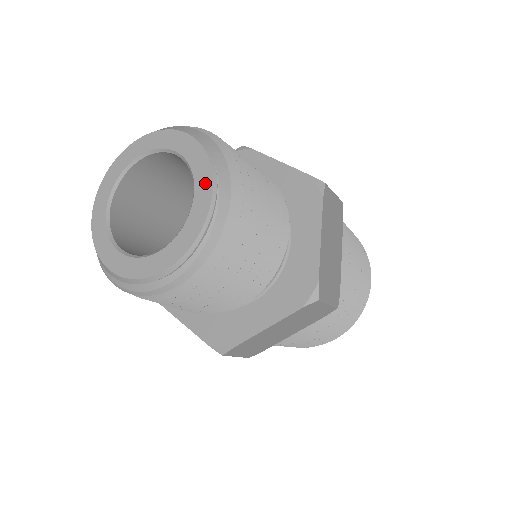
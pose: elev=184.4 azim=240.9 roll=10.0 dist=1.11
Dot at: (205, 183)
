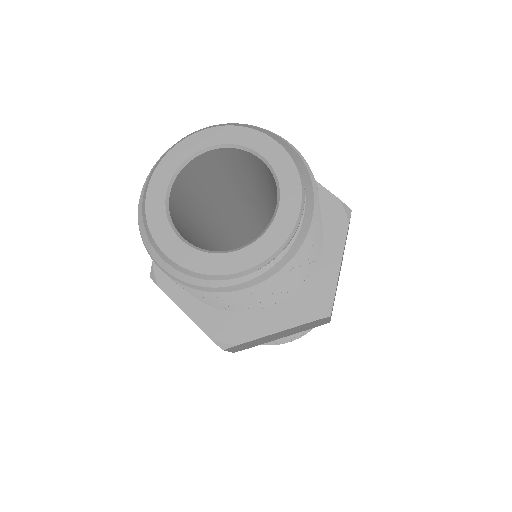
Dot at: (293, 197)
